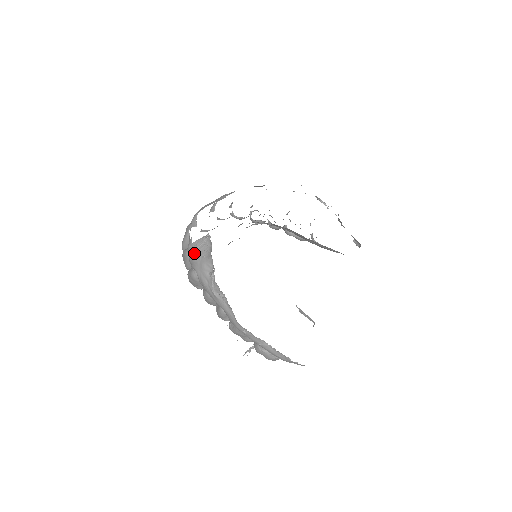
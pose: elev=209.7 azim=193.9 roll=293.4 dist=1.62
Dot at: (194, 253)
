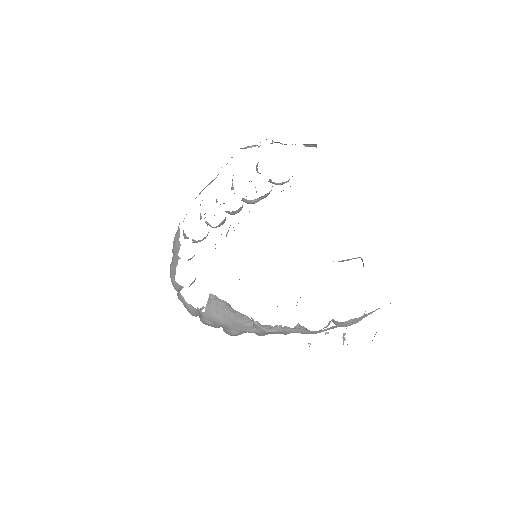
Dot at: (216, 319)
